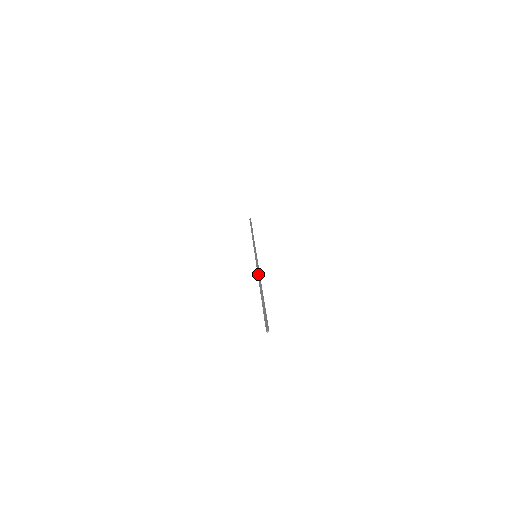
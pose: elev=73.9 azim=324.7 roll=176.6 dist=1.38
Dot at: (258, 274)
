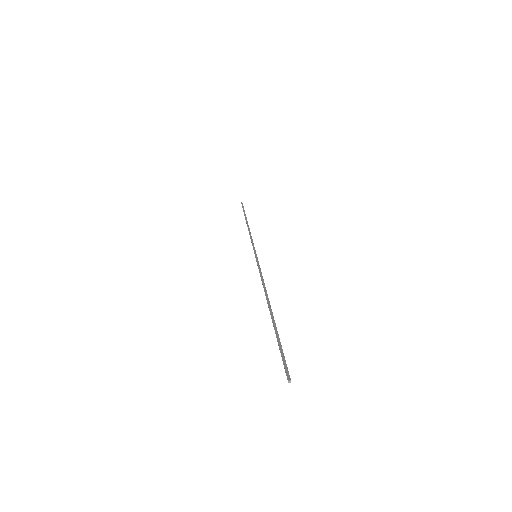
Dot at: (264, 284)
